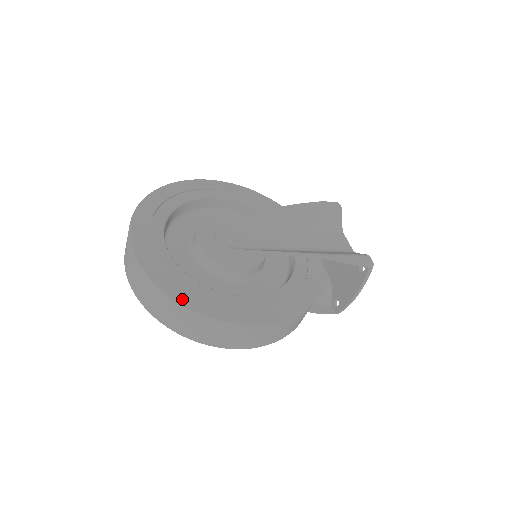
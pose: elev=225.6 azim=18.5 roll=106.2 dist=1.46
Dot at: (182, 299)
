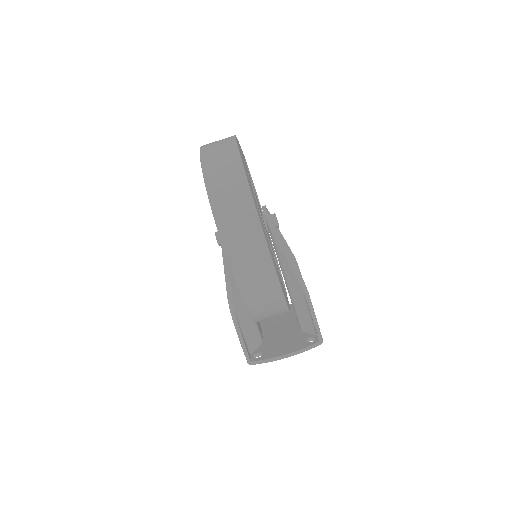
Dot at: (249, 182)
